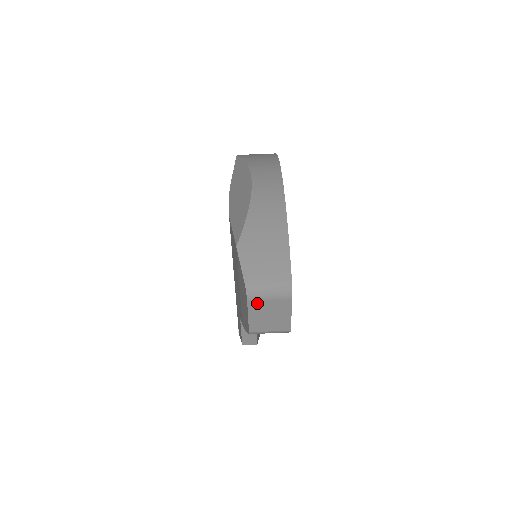
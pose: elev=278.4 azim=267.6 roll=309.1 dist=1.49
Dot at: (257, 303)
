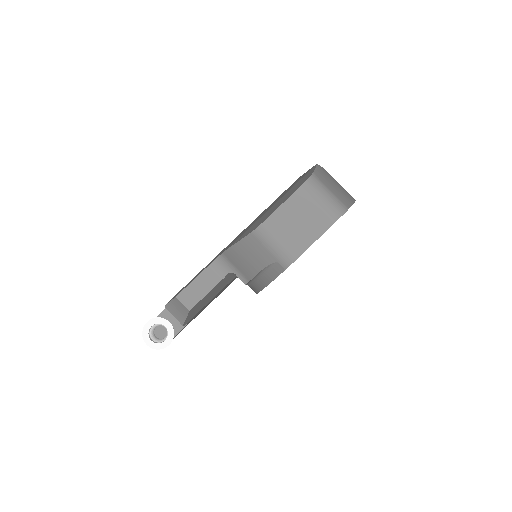
Dot at: (306, 196)
